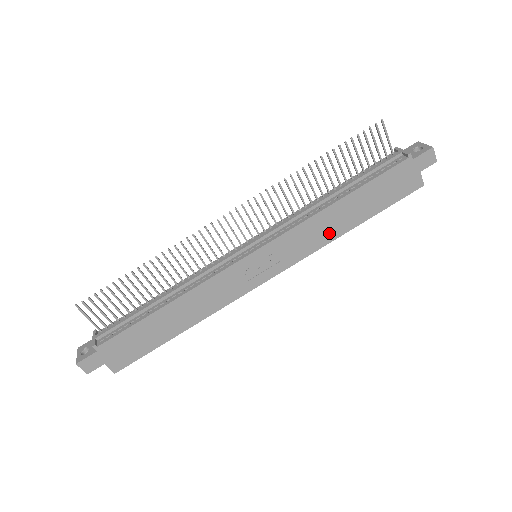
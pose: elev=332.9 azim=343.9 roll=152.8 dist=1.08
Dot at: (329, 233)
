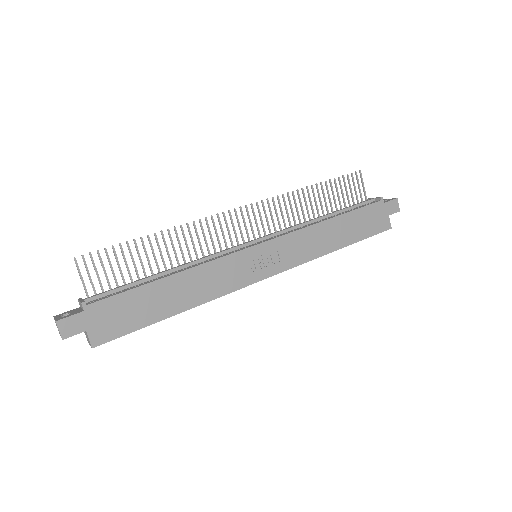
Dot at: (321, 247)
